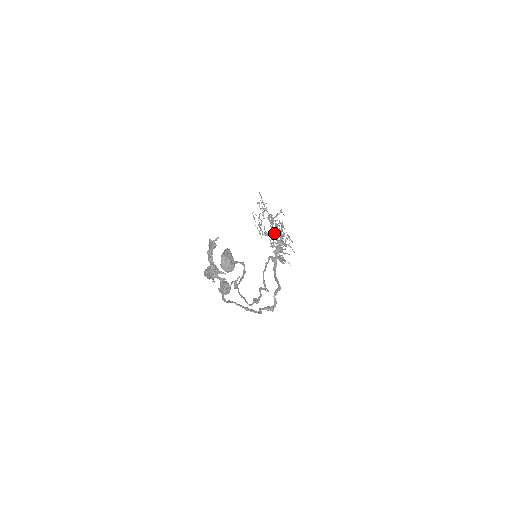
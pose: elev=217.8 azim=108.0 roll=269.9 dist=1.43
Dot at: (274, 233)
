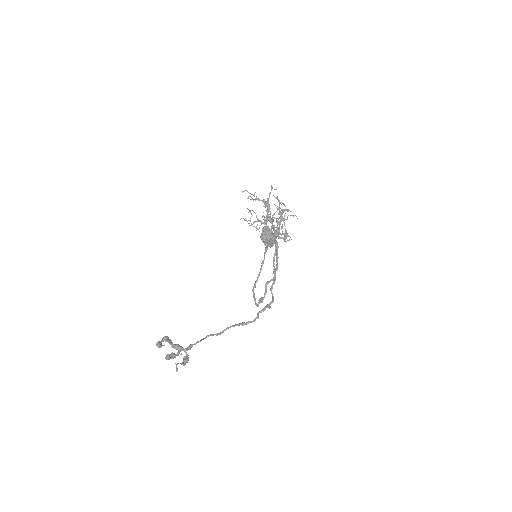
Dot at: (268, 220)
